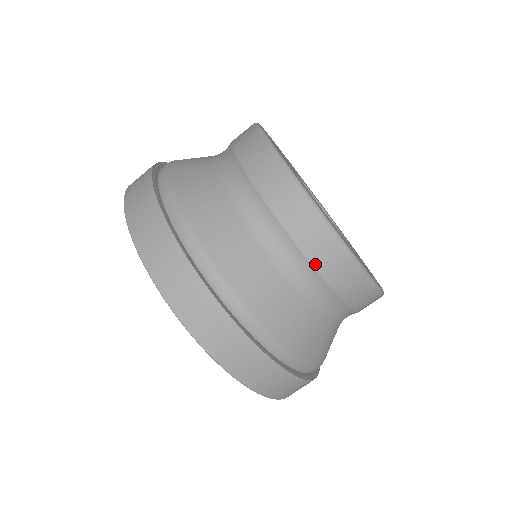
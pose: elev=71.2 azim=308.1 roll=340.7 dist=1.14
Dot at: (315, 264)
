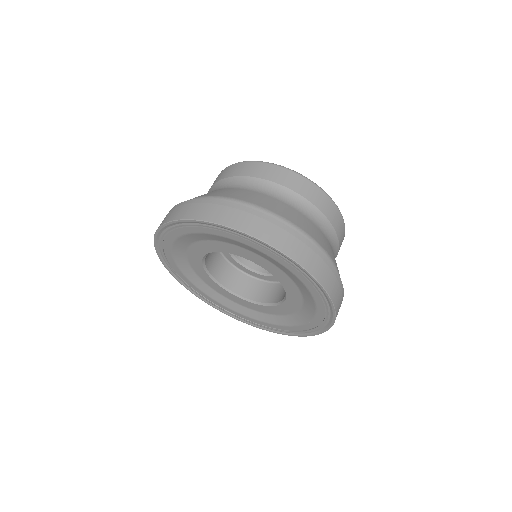
Dot at: (251, 175)
